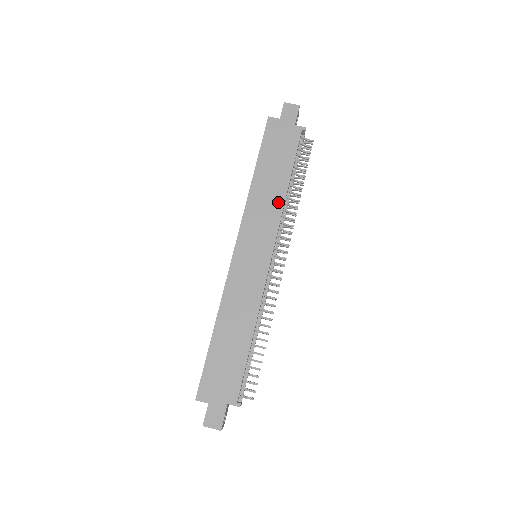
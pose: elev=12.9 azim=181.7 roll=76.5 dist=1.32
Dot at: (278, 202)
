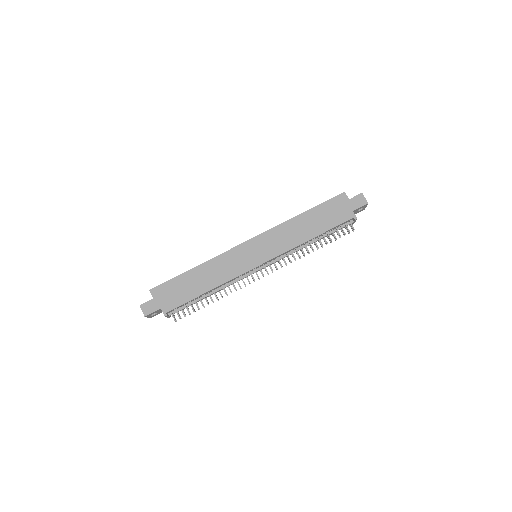
Dot at: (296, 241)
